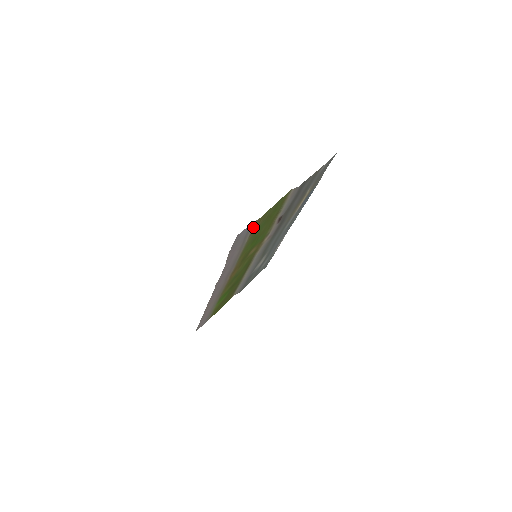
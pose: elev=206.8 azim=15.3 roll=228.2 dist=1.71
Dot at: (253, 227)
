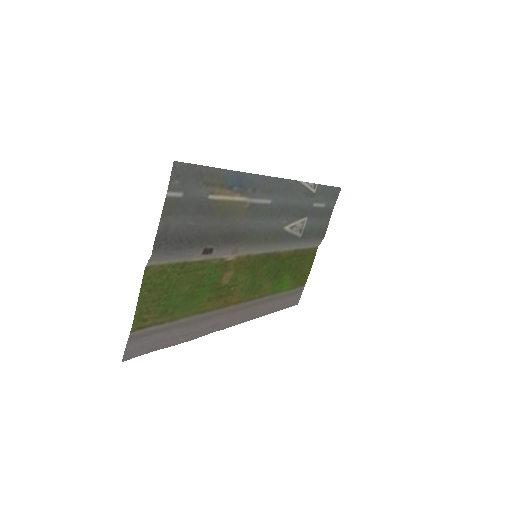
Dot at: (144, 328)
